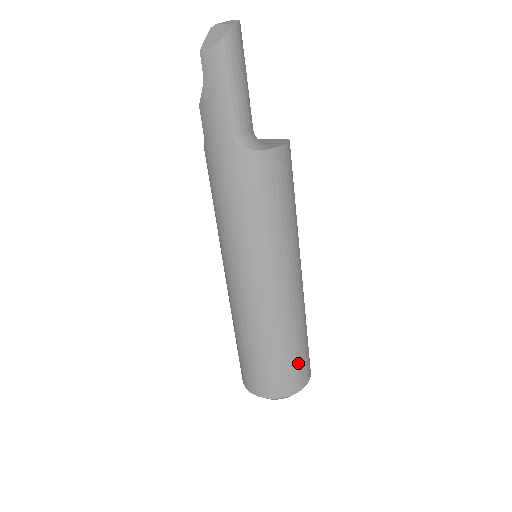
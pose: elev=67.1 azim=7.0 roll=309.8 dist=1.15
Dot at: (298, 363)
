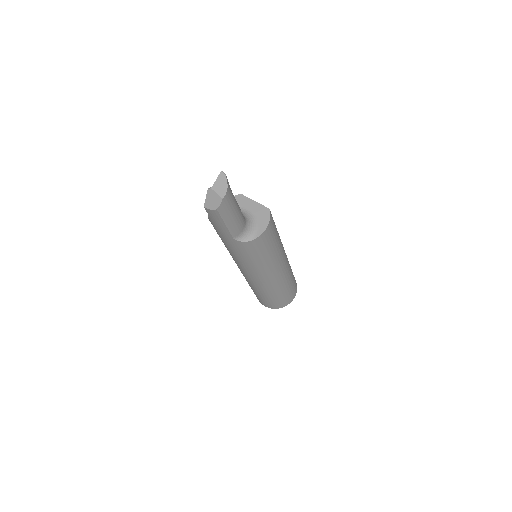
Dot at: (288, 295)
